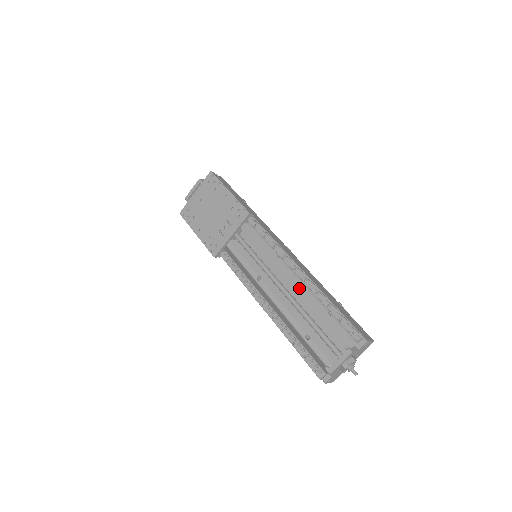
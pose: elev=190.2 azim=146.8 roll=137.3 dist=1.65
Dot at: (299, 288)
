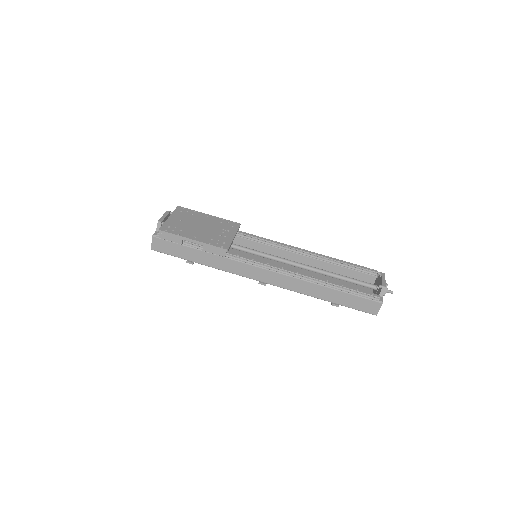
Dot at: (304, 271)
